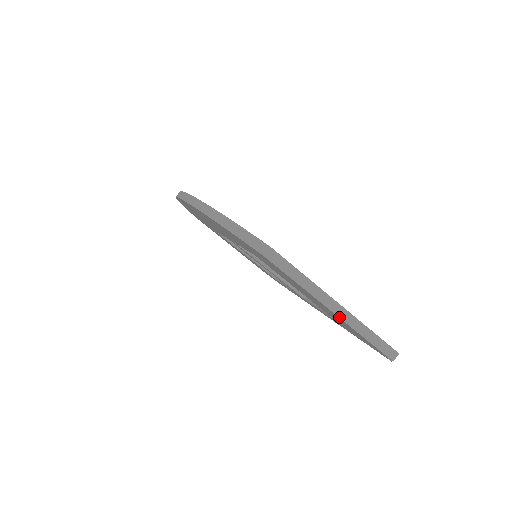
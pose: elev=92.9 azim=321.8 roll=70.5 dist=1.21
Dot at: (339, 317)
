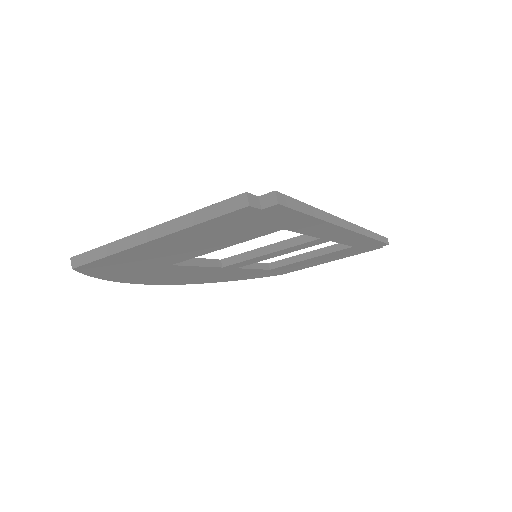
Dot at: (160, 237)
